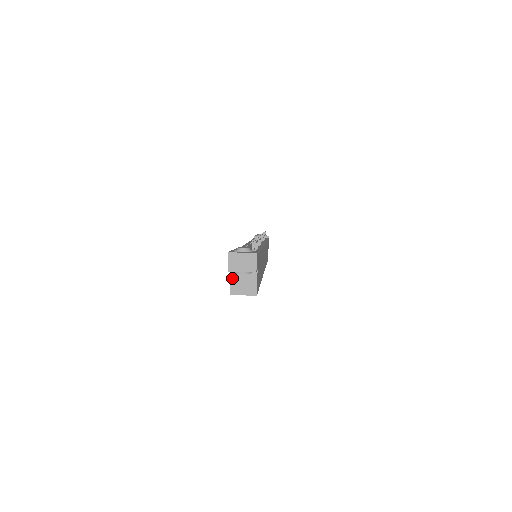
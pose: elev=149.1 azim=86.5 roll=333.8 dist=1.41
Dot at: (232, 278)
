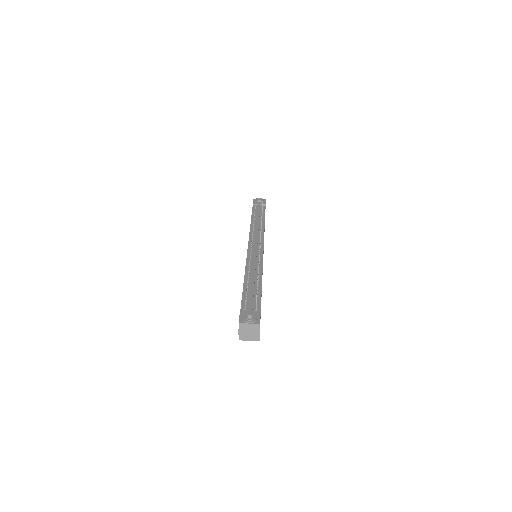
Dot at: occluded
